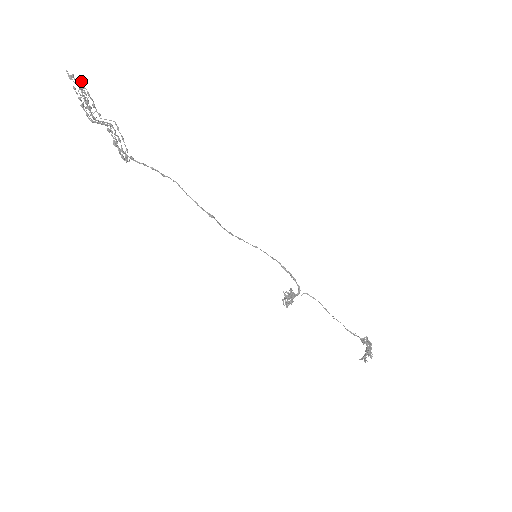
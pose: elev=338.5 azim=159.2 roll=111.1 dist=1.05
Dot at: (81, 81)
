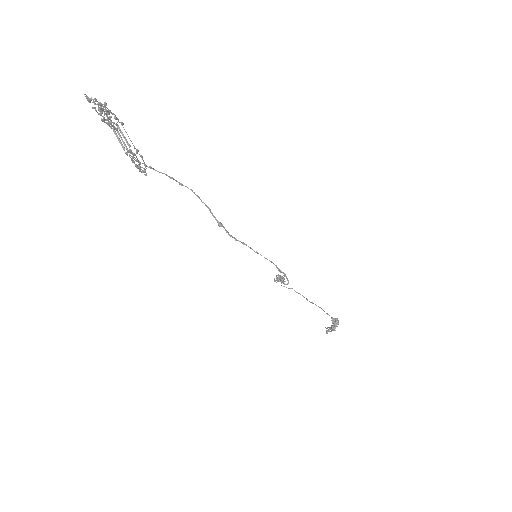
Dot at: (100, 106)
